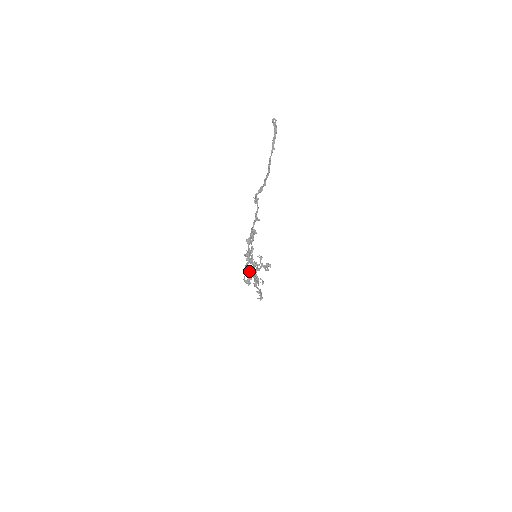
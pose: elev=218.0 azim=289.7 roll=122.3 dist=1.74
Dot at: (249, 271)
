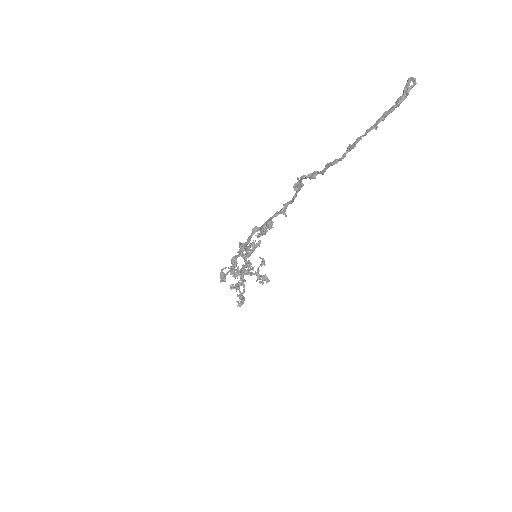
Dot at: occluded
